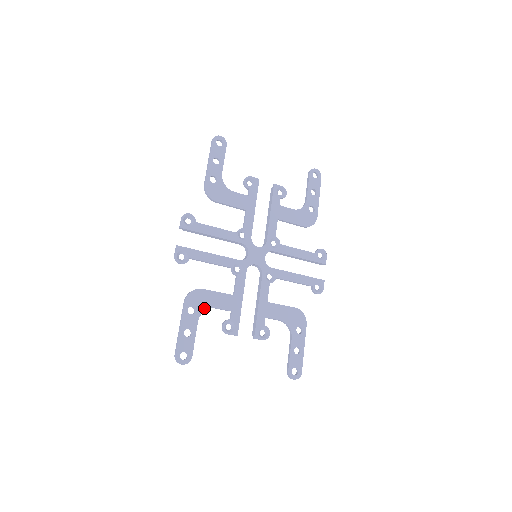
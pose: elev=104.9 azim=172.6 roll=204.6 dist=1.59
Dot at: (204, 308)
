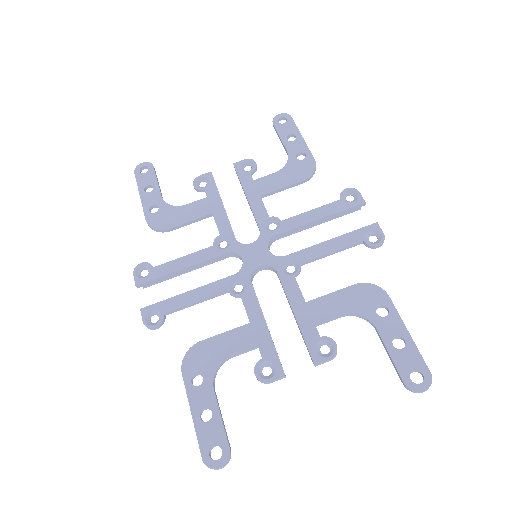
Dot at: (214, 366)
